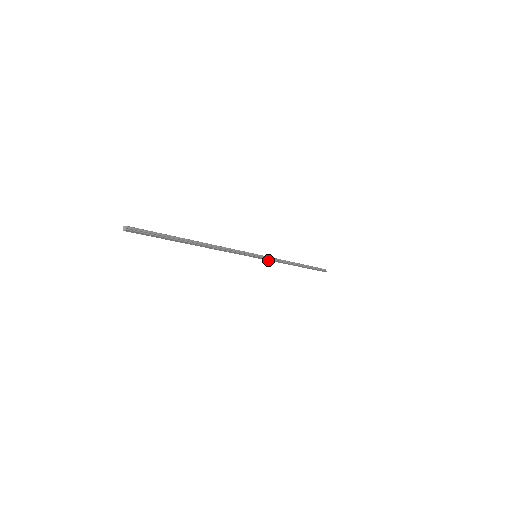
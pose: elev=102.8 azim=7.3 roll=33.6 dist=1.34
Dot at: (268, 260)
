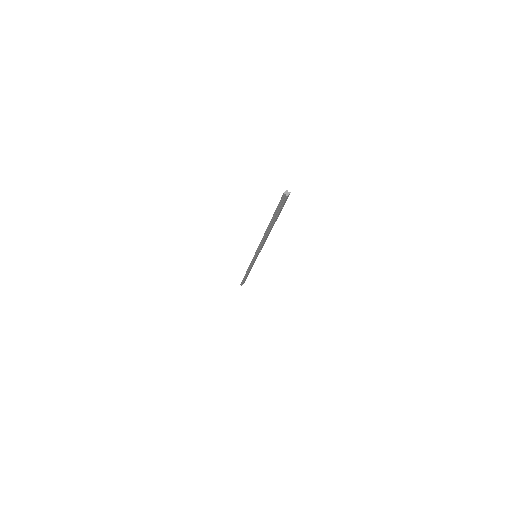
Dot at: (253, 263)
